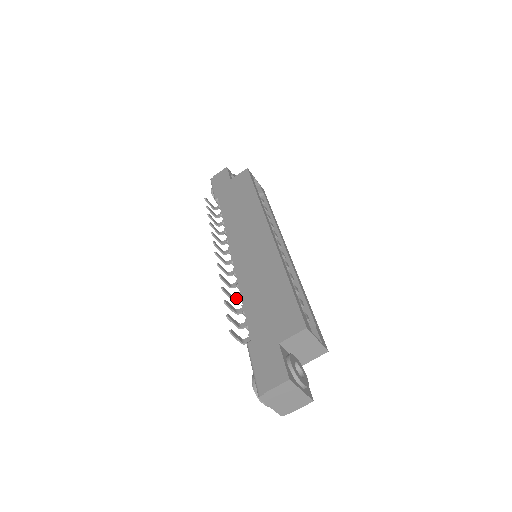
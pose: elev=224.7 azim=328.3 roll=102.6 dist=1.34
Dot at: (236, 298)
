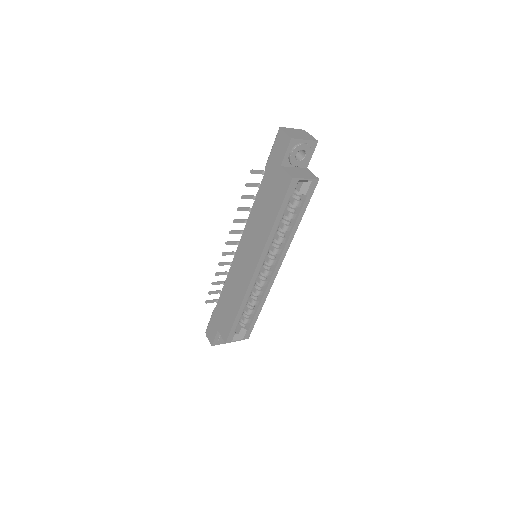
Dot at: occluded
